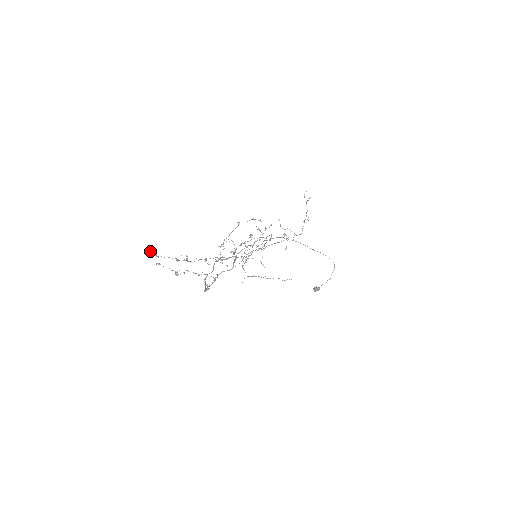
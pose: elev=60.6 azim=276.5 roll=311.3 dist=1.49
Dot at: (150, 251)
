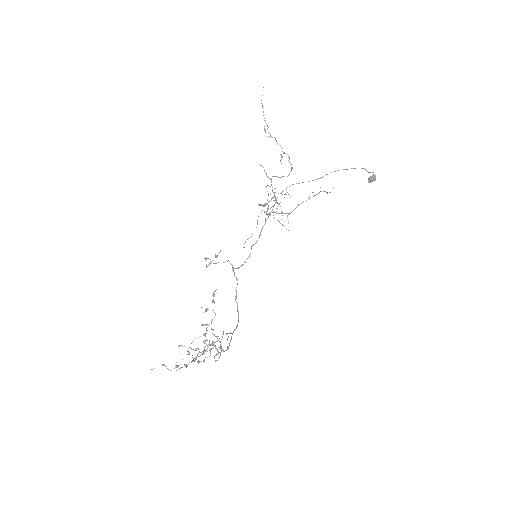
Dot at: occluded
